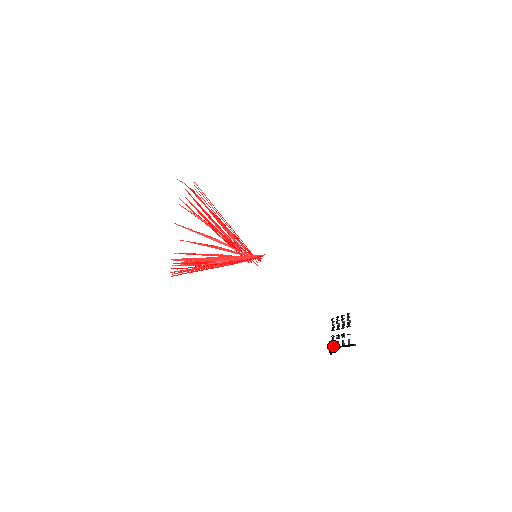
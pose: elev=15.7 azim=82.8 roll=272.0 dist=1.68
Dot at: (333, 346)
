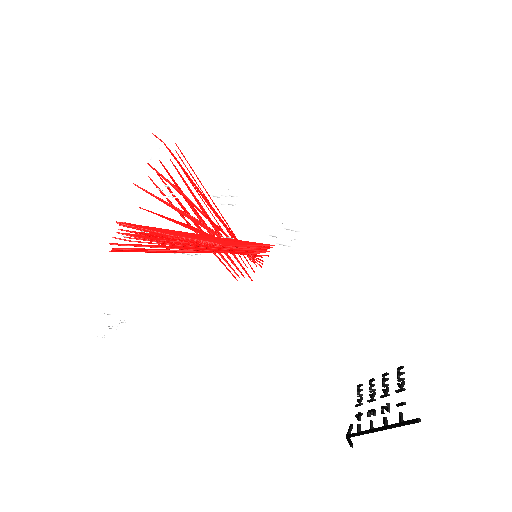
Dot at: (359, 431)
